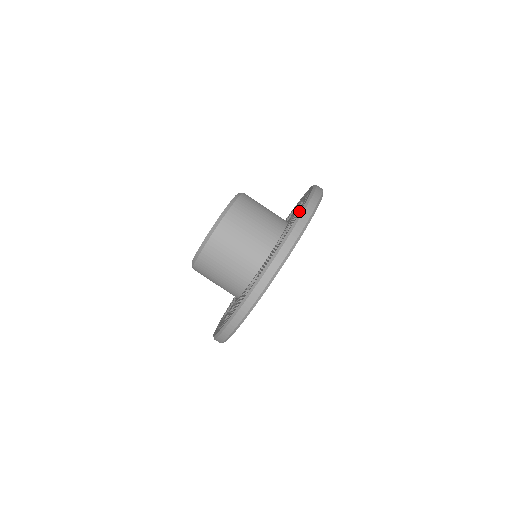
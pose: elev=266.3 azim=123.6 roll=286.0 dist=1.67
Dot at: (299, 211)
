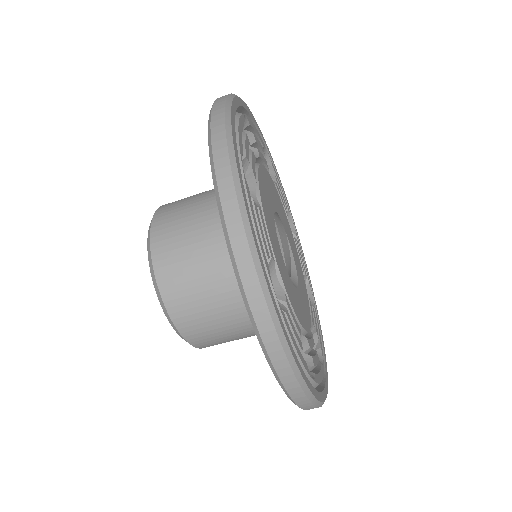
Dot at: occluded
